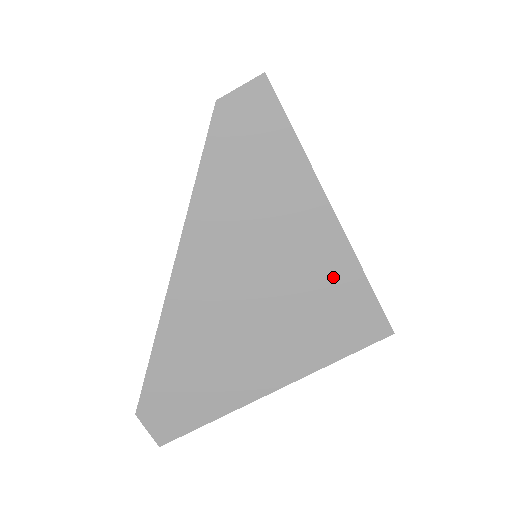
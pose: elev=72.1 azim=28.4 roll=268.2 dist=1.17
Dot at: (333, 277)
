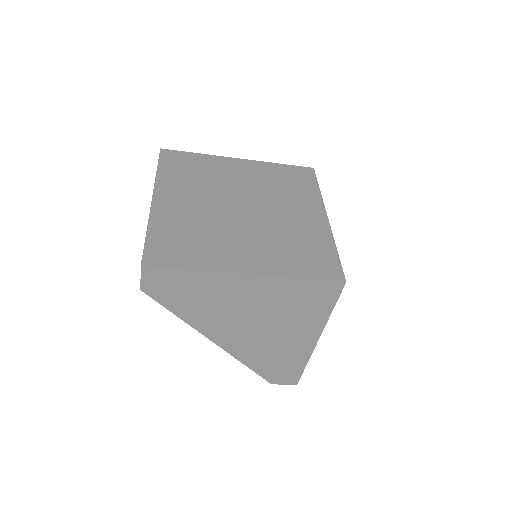
Dot at: (282, 291)
